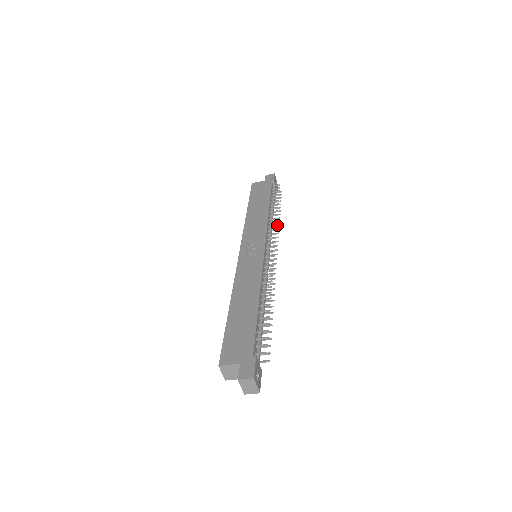
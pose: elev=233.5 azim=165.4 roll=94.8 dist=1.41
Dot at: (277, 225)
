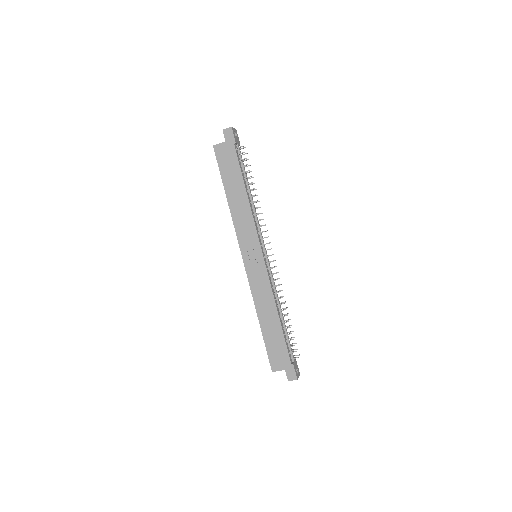
Dot at: occluded
